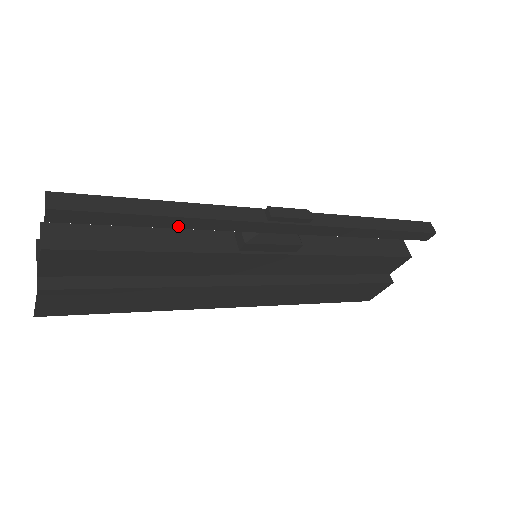
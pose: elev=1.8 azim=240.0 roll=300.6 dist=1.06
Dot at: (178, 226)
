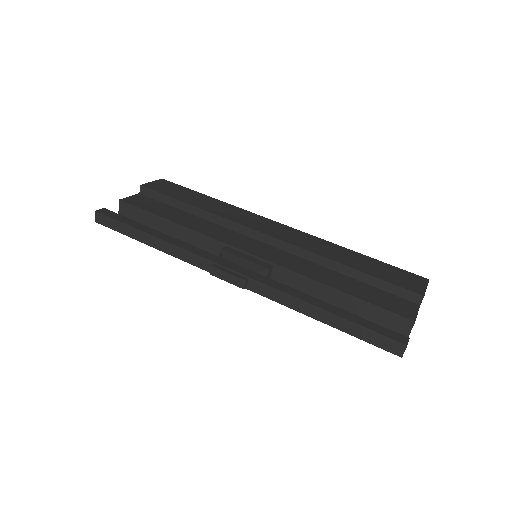
Dot at: occluded
